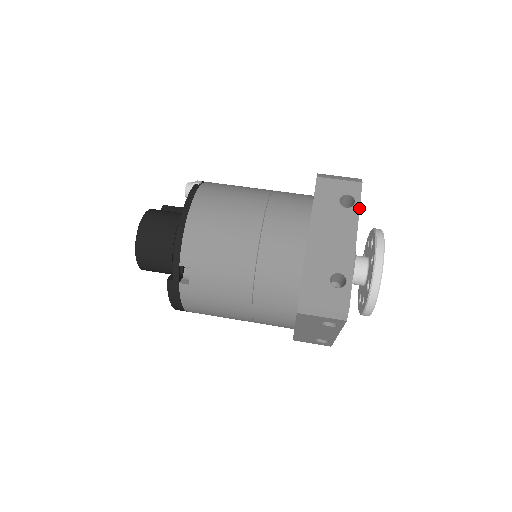
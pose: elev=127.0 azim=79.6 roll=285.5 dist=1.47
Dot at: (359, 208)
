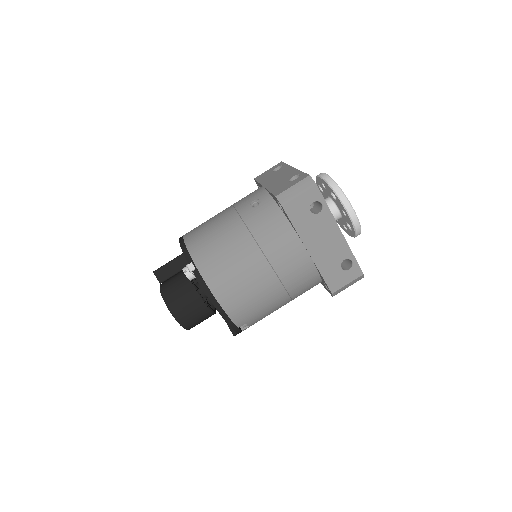
Dot at: (328, 207)
